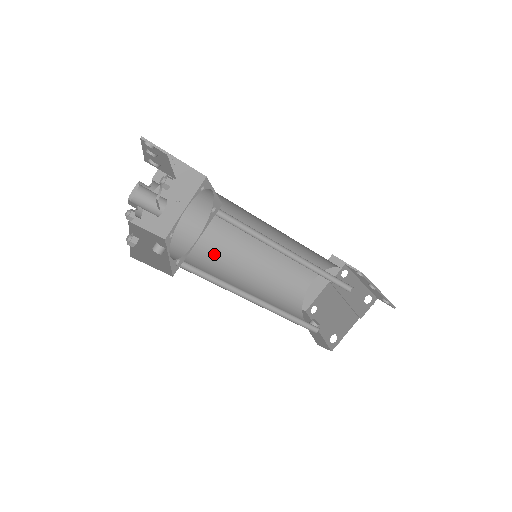
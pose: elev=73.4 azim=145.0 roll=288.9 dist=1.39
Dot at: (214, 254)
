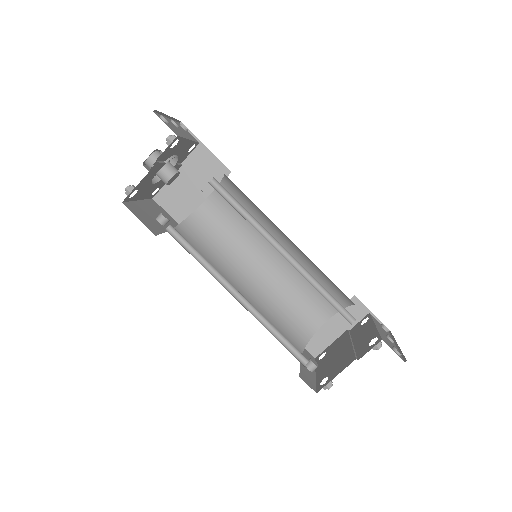
Dot at: (222, 252)
